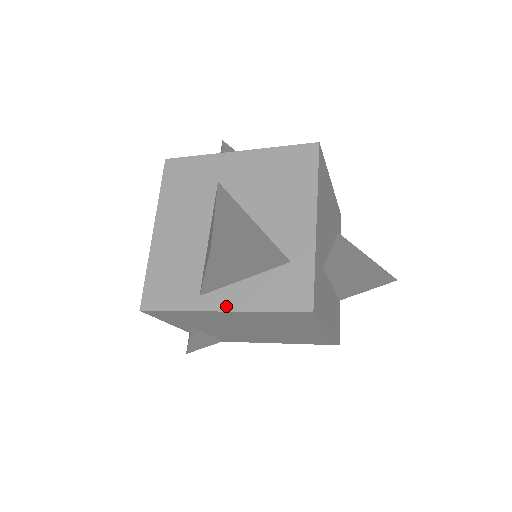
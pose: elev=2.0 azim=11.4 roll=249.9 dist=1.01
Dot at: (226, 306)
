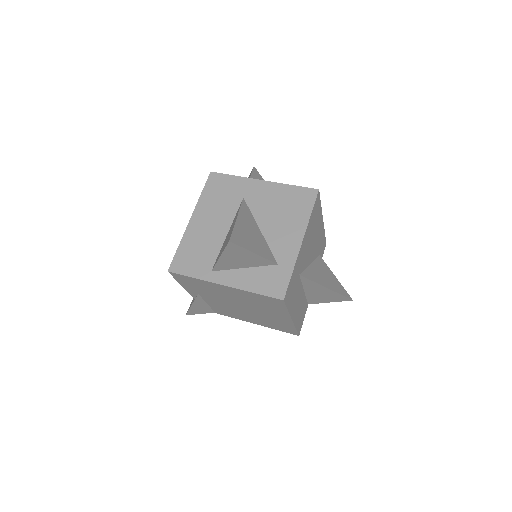
Dot at: (227, 282)
